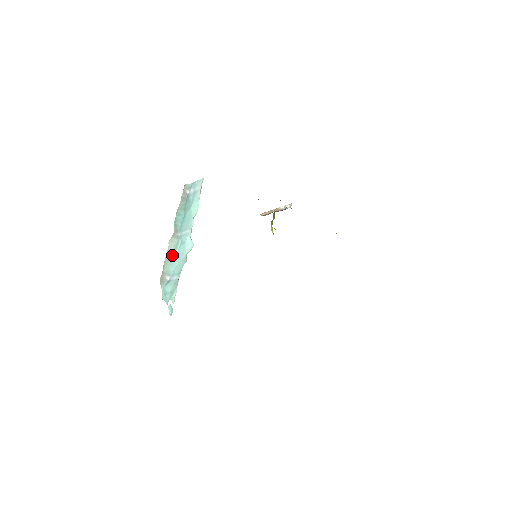
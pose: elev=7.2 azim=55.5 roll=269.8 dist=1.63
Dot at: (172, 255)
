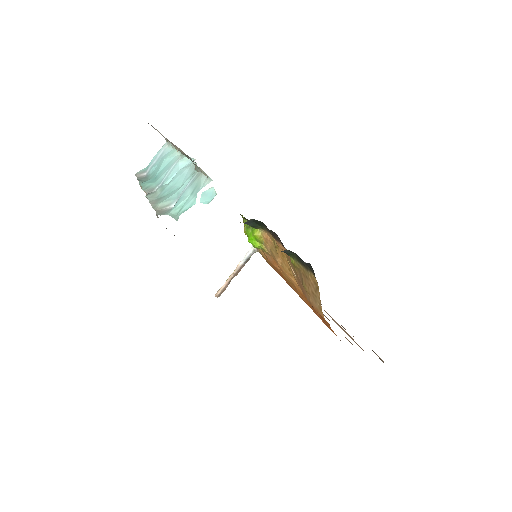
Dot at: (161, 195)
